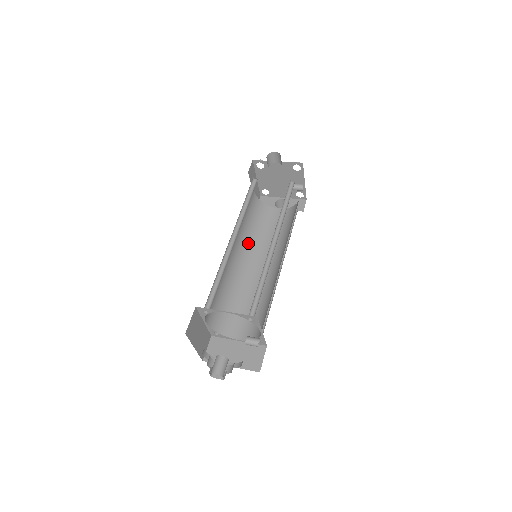
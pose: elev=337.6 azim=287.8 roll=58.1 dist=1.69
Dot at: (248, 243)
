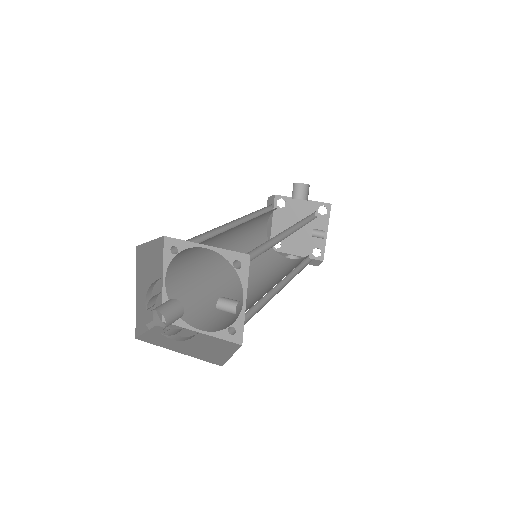
Dot at: occluded
